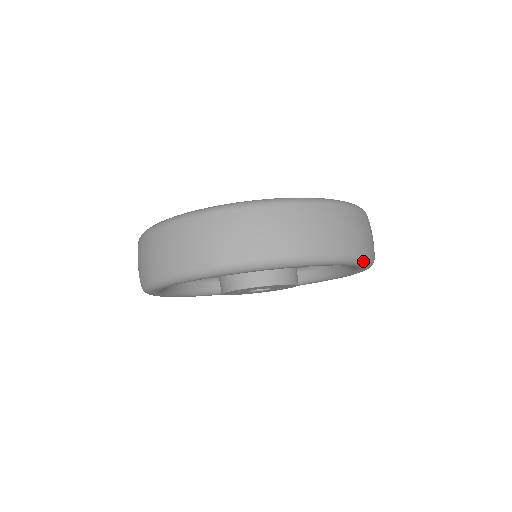
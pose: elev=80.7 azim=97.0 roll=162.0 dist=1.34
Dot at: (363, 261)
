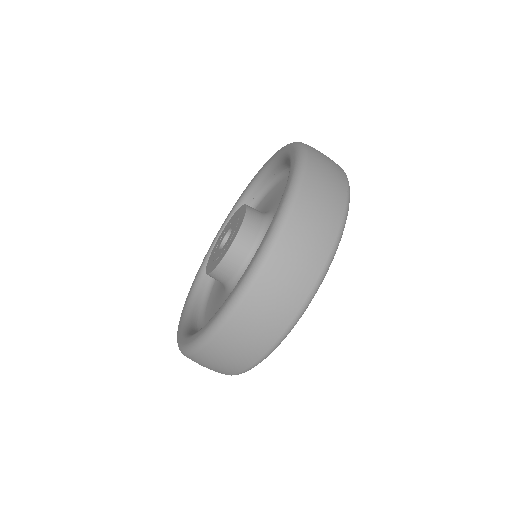
Dot at: (337, 246)
